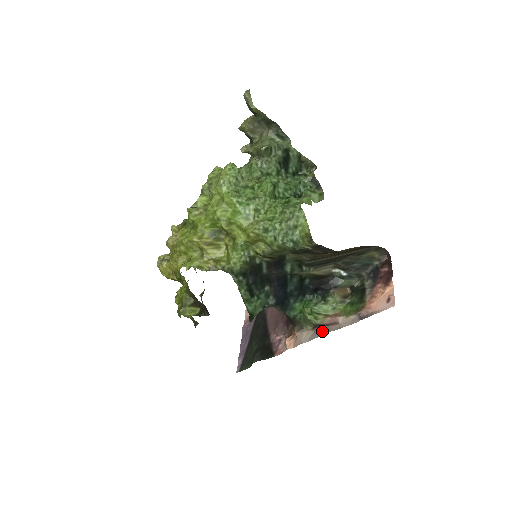
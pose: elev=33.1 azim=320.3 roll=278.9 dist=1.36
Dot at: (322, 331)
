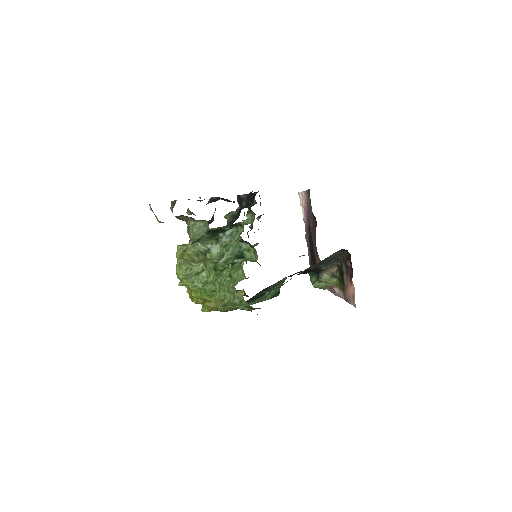
Dot at: (332, 290)
